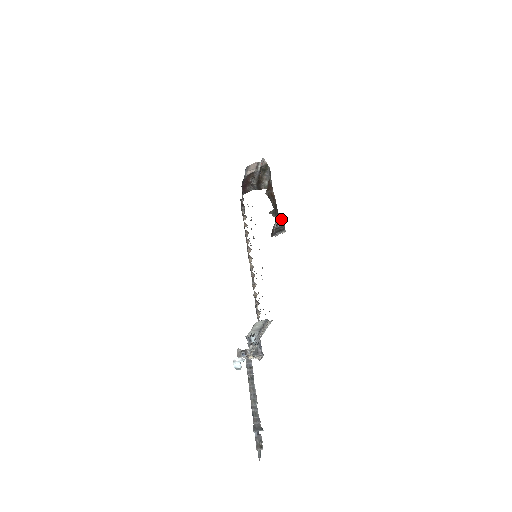
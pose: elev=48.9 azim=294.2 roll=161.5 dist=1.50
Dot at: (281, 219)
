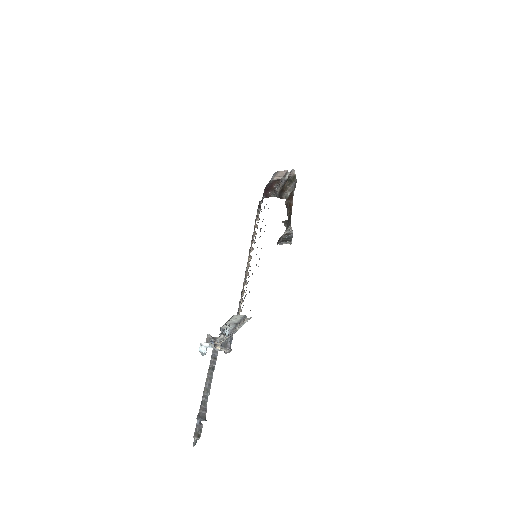
Dot at: (291, 230)
